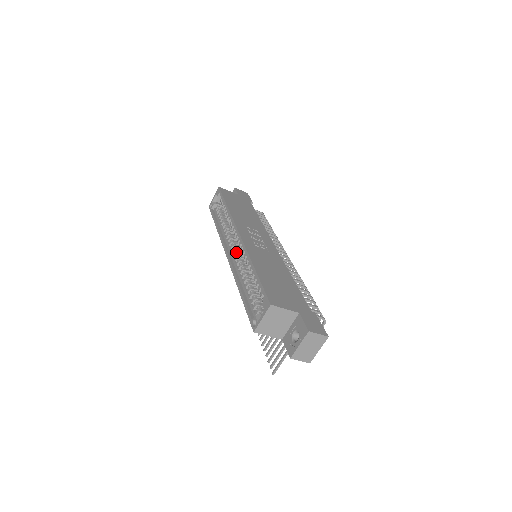
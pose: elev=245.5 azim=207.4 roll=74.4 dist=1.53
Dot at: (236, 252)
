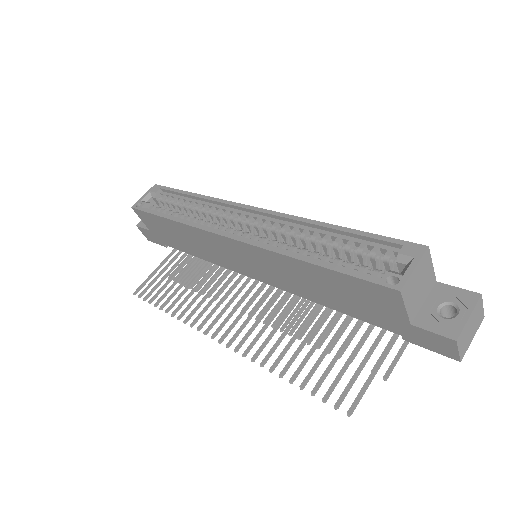
Dot at: occluded
